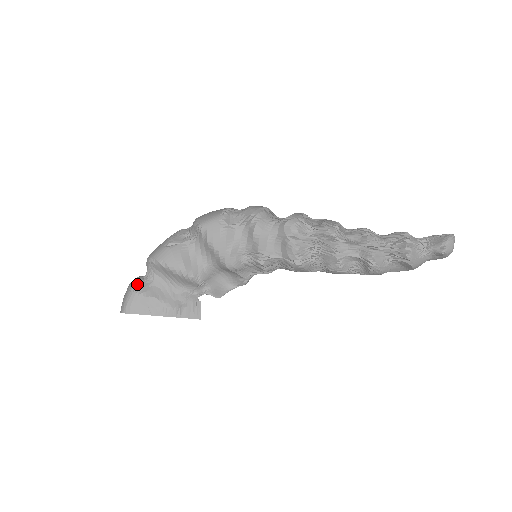
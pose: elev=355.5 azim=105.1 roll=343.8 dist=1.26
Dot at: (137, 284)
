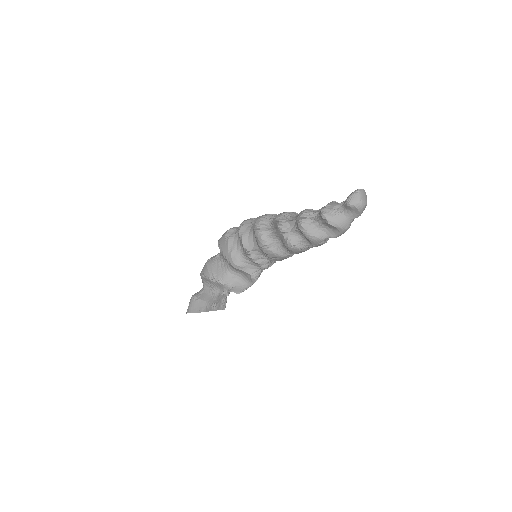
Dot at: (195, 293)
